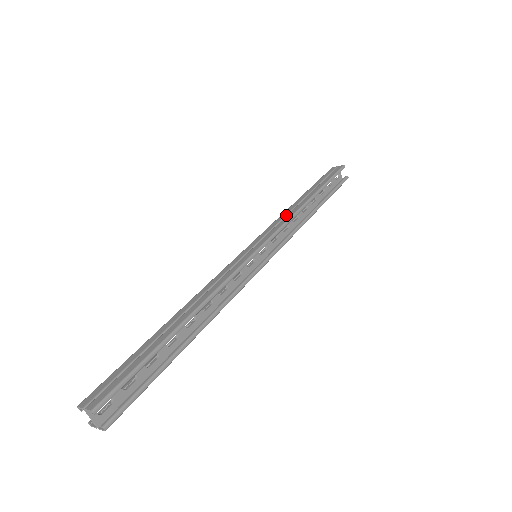
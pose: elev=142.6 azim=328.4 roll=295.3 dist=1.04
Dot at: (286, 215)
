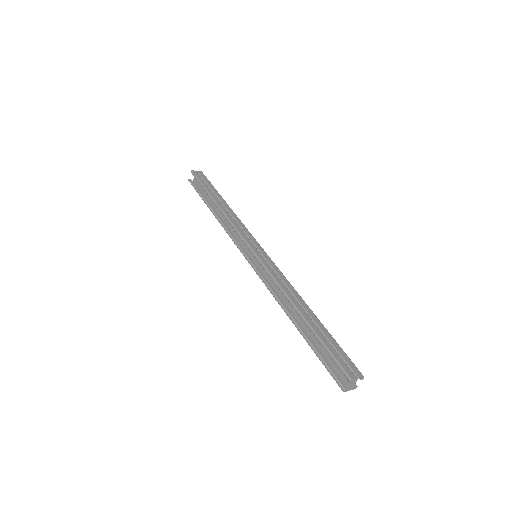
Dot at: (234, 220)
